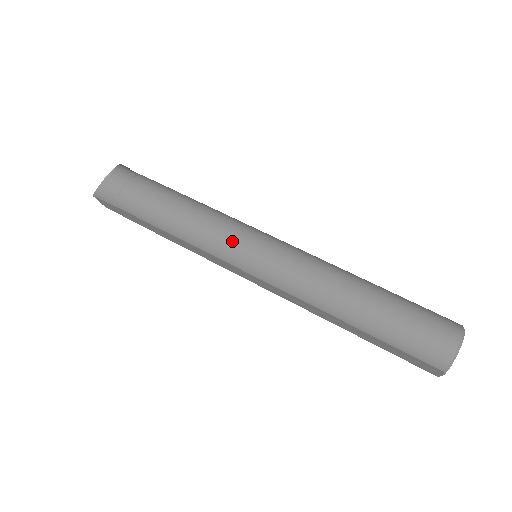
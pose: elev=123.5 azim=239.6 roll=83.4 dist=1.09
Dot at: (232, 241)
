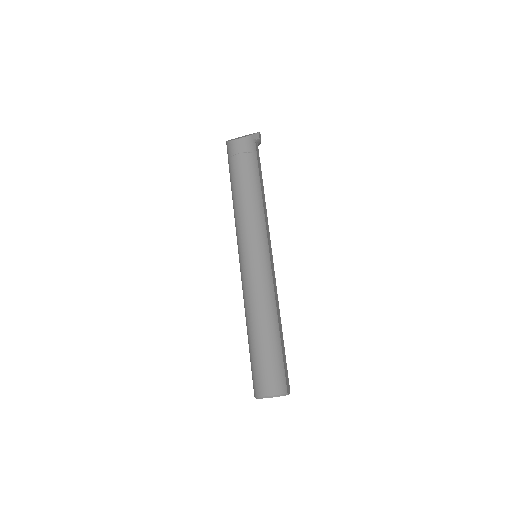
Dot at: (245, 240)
